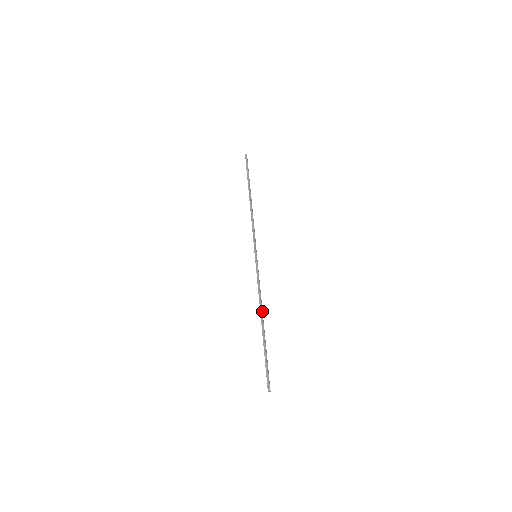
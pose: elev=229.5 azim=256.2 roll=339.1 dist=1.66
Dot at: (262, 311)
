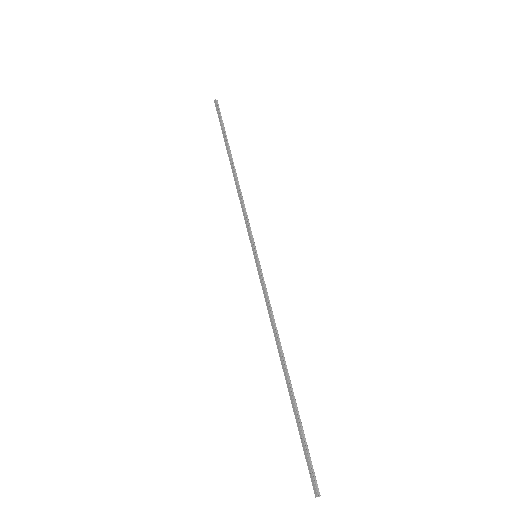
Dot at: (281, 349)
